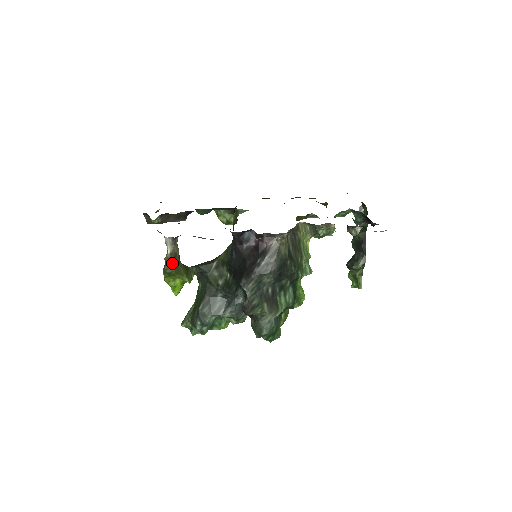
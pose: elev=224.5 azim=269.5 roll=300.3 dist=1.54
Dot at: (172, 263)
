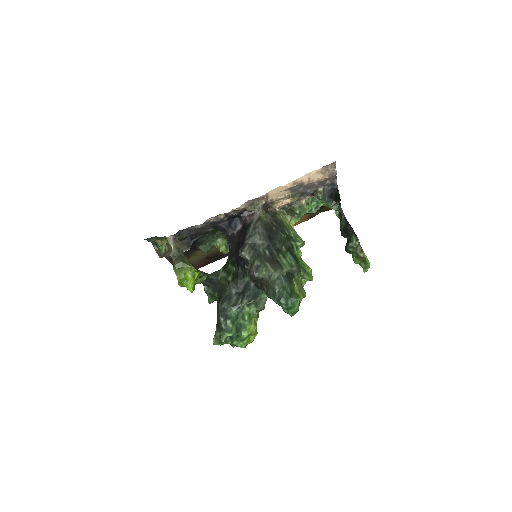
Dot at: (178, 256)
